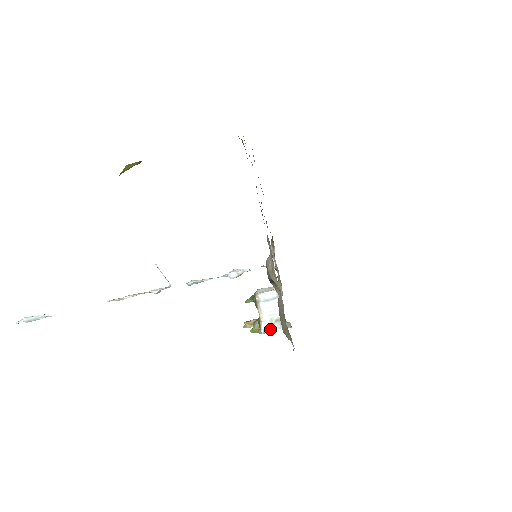
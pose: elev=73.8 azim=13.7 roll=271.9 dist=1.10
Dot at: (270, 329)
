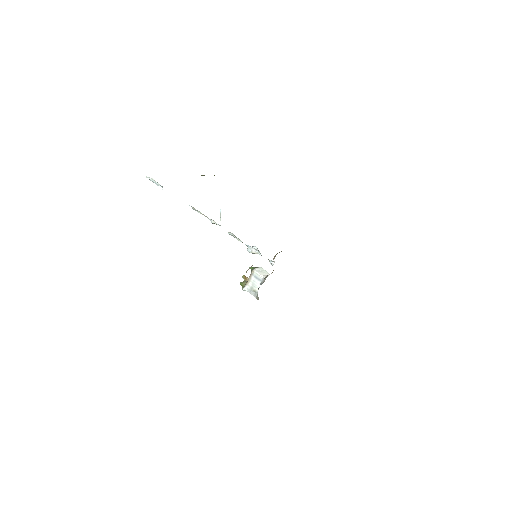
Dot at: (249, 291)
